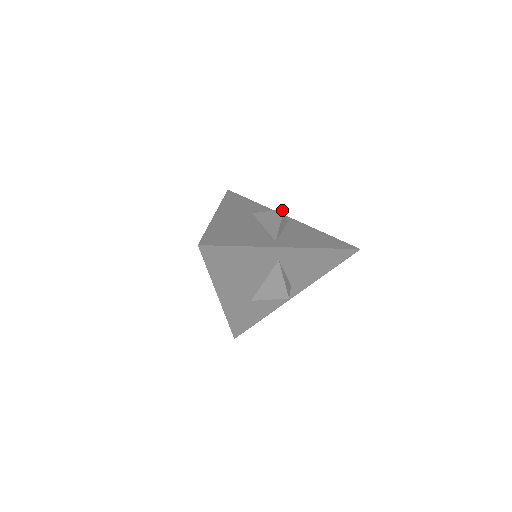
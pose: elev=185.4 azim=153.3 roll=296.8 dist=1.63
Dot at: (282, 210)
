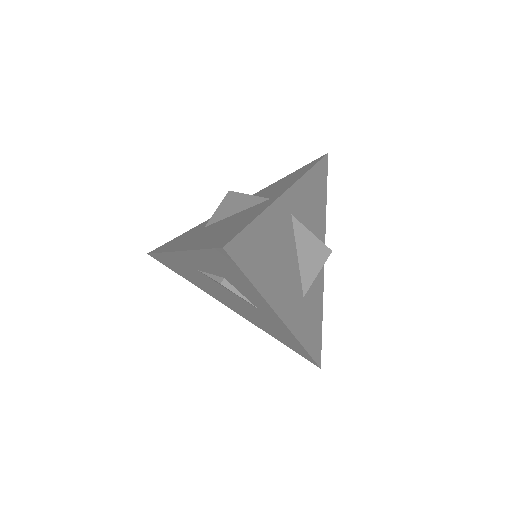
Dot at: (228, 192)
